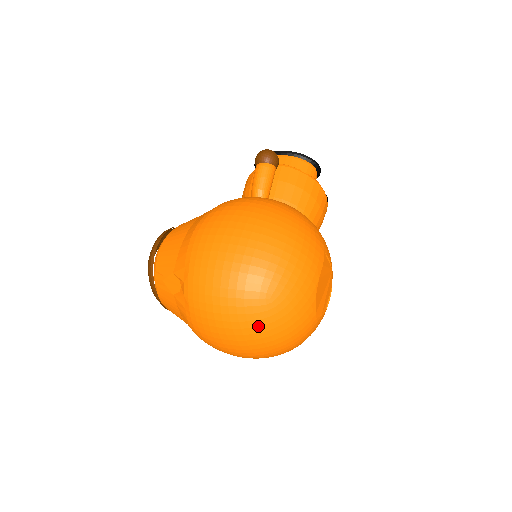
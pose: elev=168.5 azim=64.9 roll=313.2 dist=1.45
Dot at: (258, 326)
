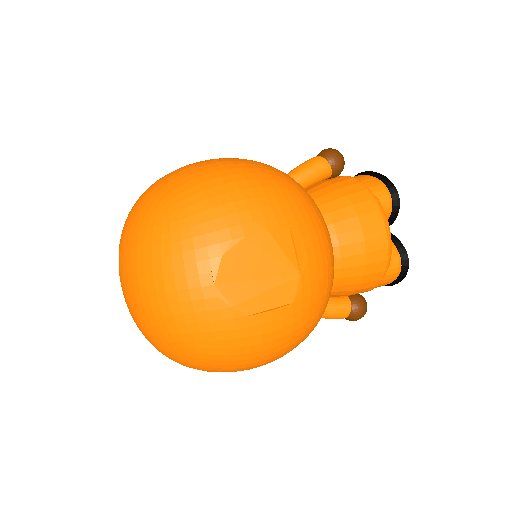
Dot at: (138, 246)
